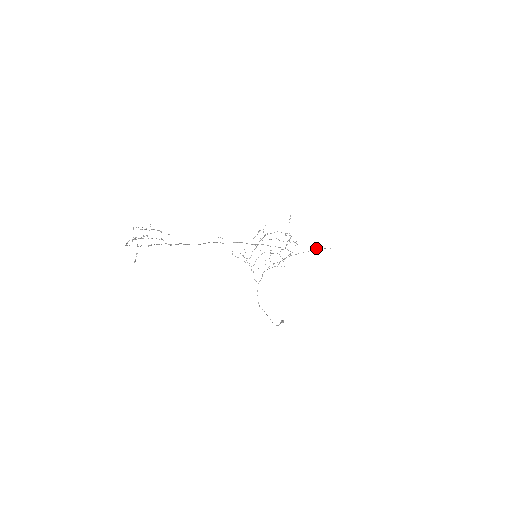
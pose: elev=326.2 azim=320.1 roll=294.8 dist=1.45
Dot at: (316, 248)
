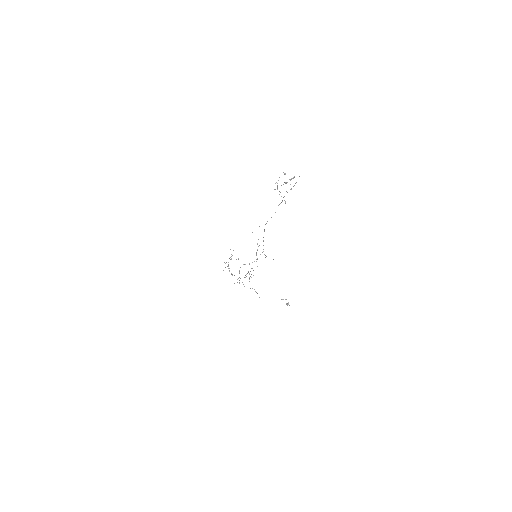
Dot at: occluded
